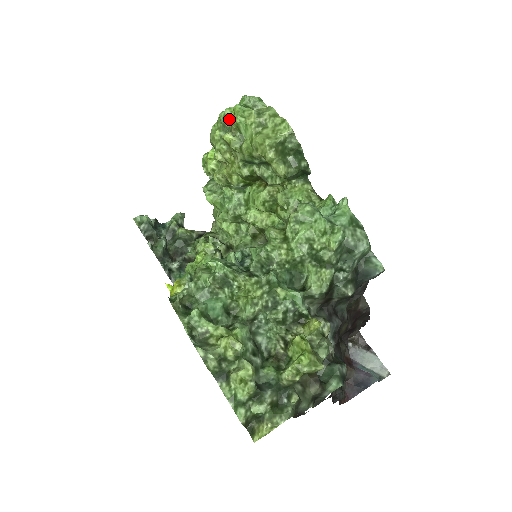
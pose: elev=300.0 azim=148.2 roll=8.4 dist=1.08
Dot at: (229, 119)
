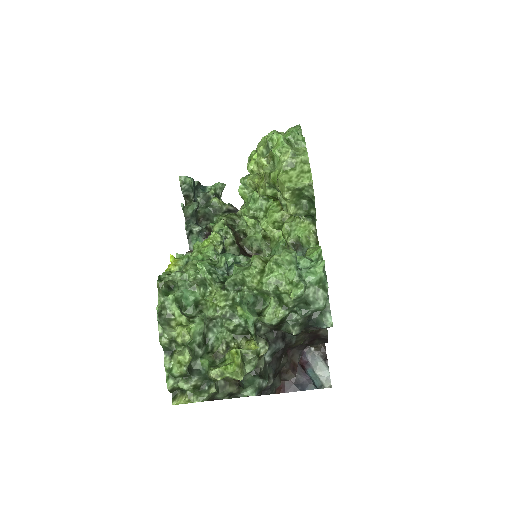
Dot at: (273, 143)
